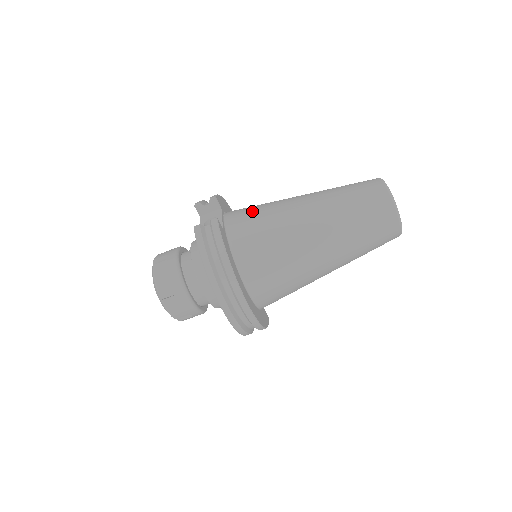
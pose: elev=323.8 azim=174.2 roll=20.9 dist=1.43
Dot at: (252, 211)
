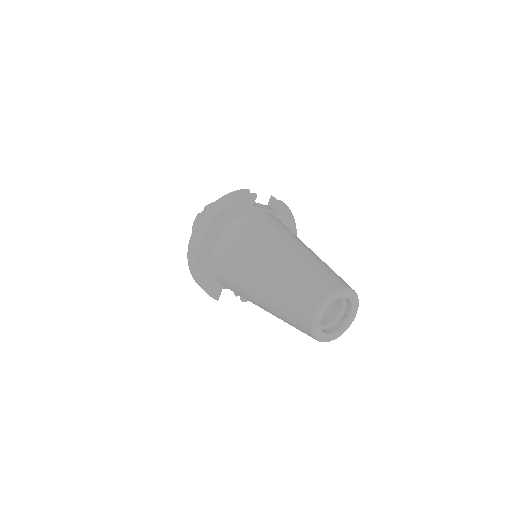
Dot at: (281, 223)
